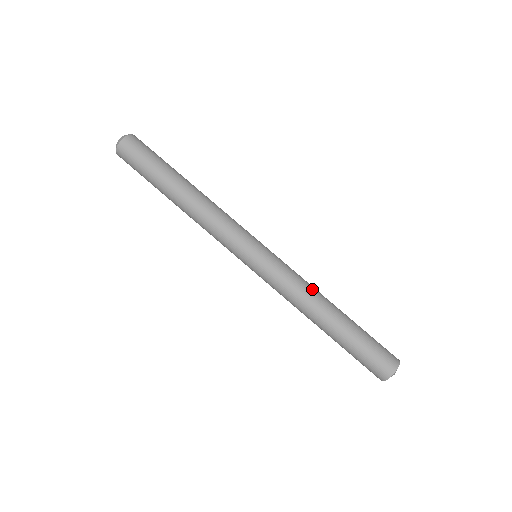
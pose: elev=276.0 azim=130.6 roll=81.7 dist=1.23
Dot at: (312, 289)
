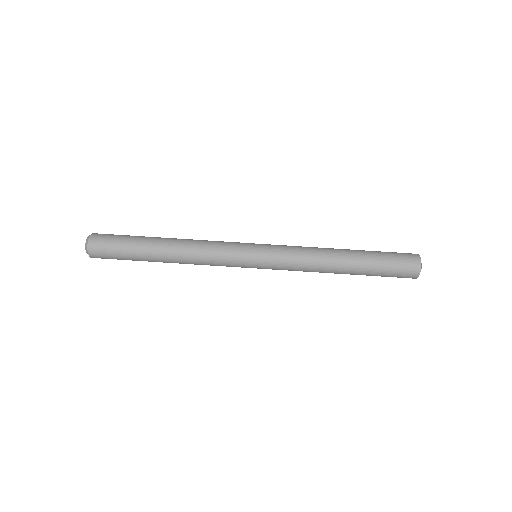
Dot at: occluded
